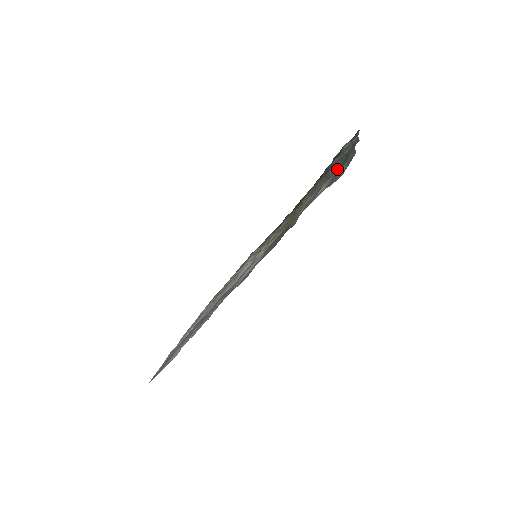
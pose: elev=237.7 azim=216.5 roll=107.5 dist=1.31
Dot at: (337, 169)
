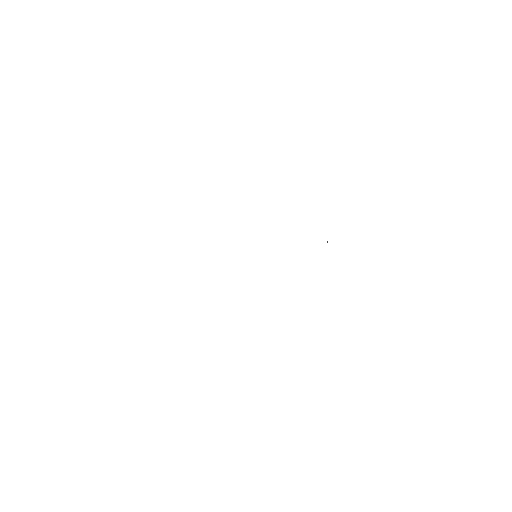
Dot at: occluded
